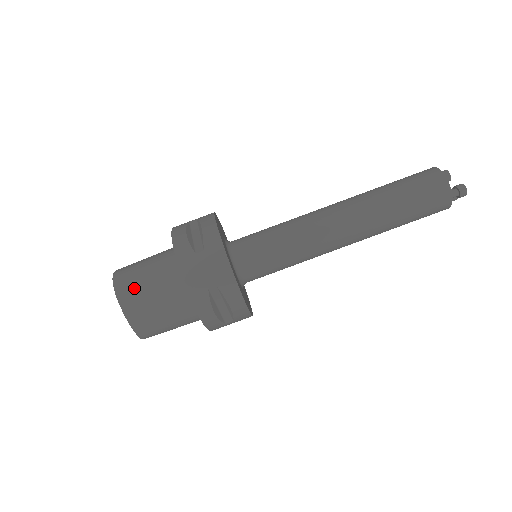
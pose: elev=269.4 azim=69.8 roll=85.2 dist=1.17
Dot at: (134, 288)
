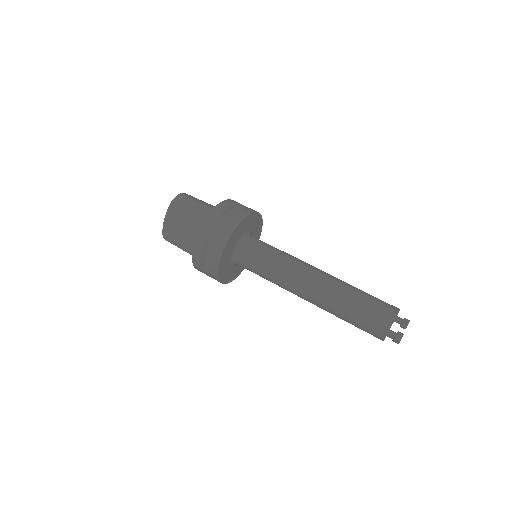
Dot at: (181, 208)
